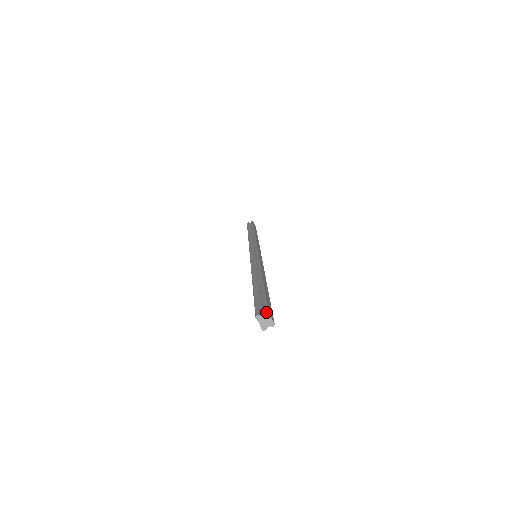
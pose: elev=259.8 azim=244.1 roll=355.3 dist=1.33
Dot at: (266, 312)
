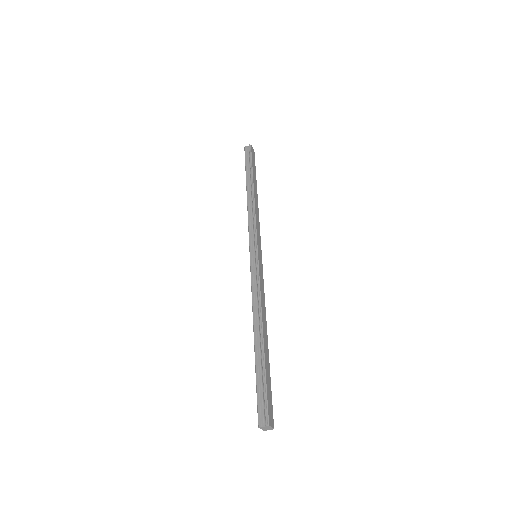
Dot at: (267, 426)
